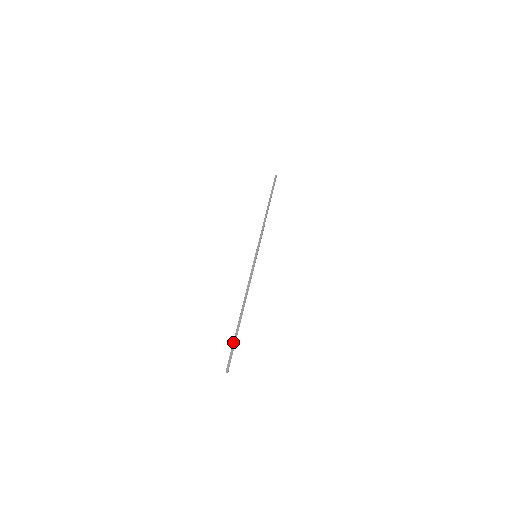
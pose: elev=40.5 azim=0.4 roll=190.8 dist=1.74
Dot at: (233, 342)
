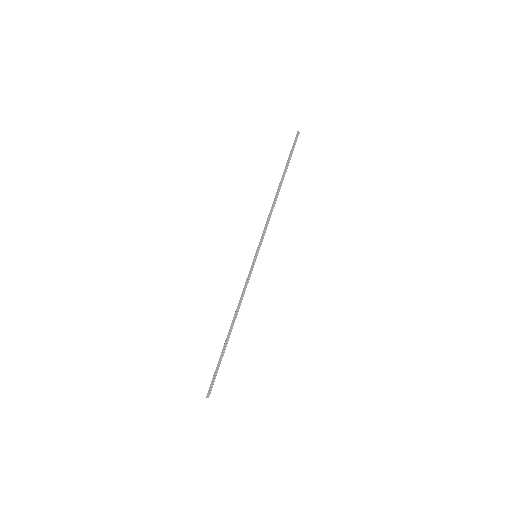
Dot at: (217, 365)
